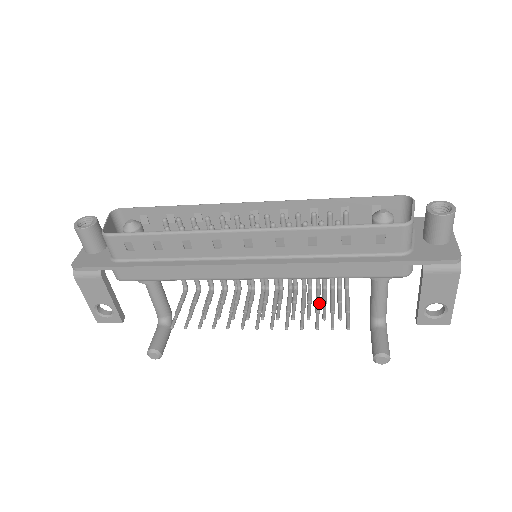
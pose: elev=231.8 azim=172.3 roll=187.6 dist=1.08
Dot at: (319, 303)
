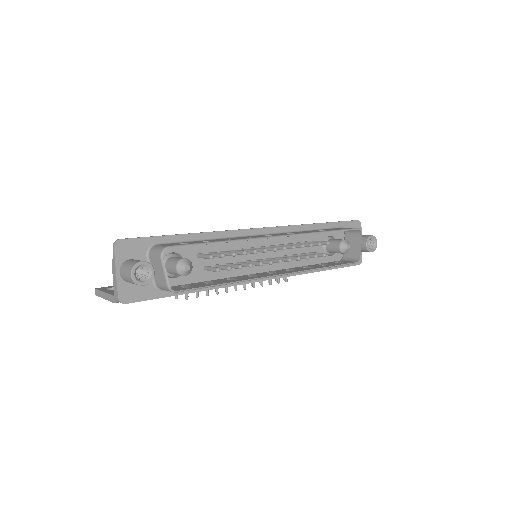
Dot at: occluded
